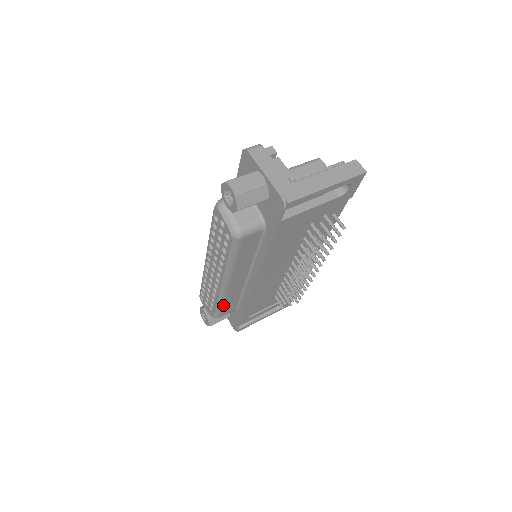
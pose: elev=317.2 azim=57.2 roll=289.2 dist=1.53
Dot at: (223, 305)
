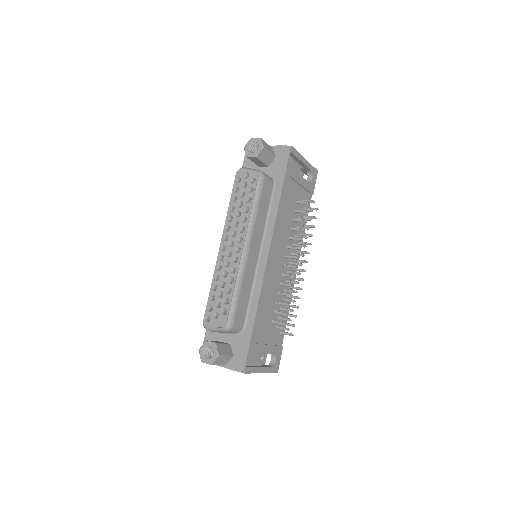
Dot at: (239, 295)
